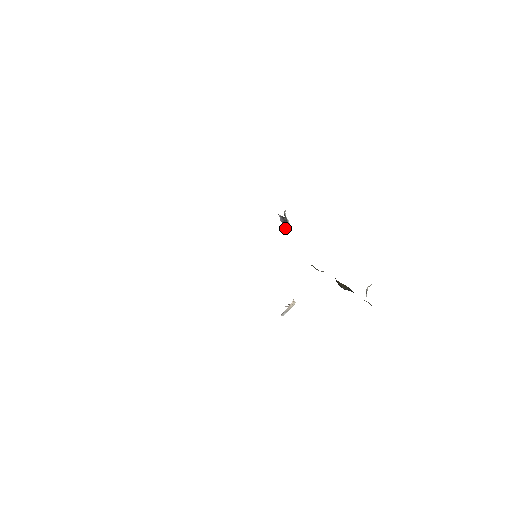
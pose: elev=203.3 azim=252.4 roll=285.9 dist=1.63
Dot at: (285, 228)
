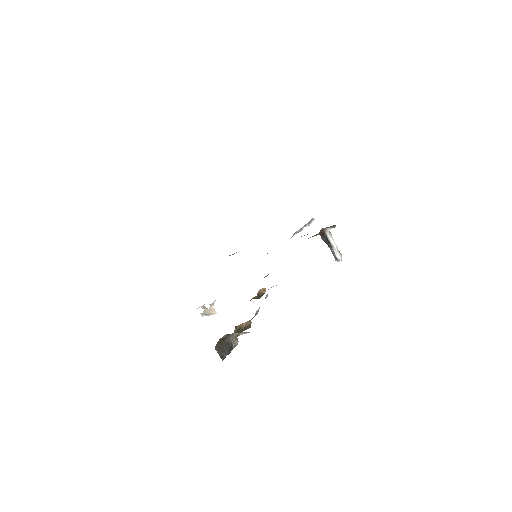
Dot at: occluded
